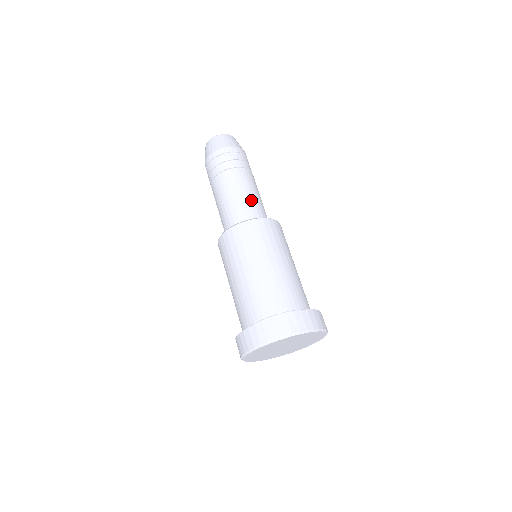
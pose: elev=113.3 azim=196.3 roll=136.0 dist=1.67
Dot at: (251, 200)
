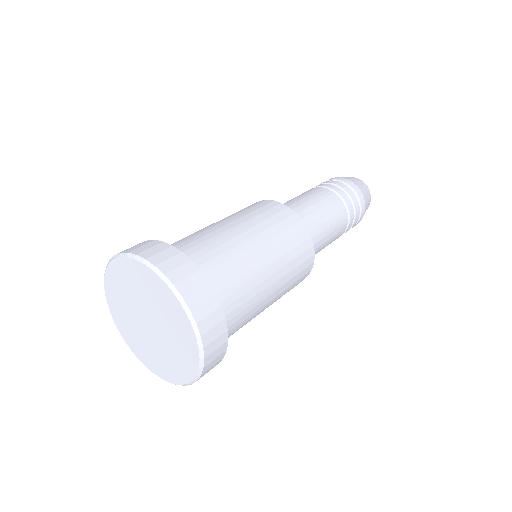
Dot at: (287, 202)
